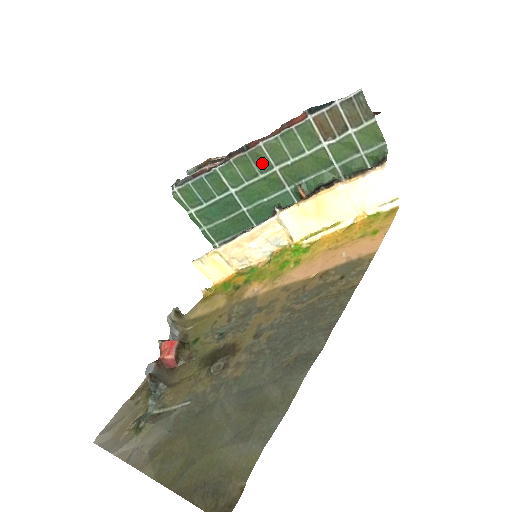
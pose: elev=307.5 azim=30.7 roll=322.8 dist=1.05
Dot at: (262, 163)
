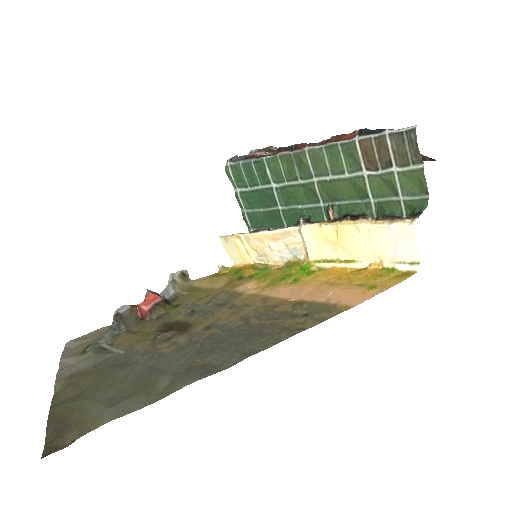
Dot at: (303, 169)
